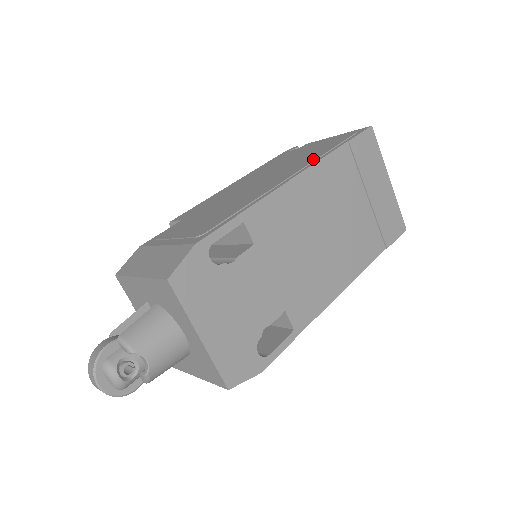
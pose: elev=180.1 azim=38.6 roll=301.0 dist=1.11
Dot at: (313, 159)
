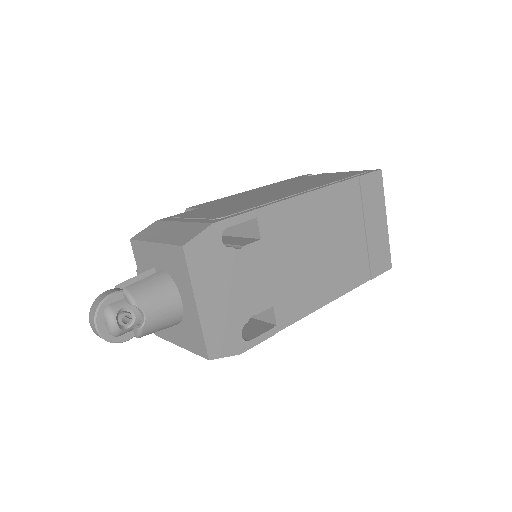
Dot at: (326, 183)
